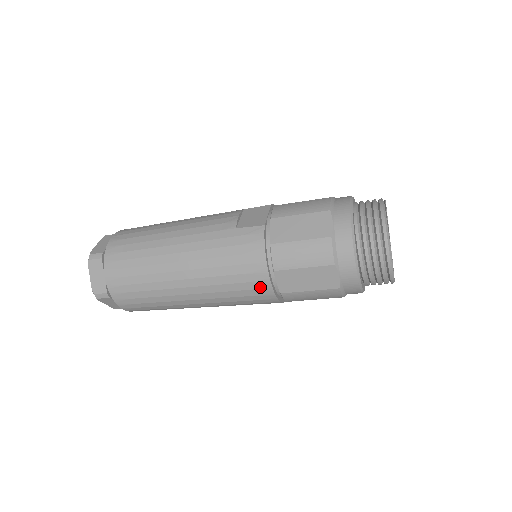
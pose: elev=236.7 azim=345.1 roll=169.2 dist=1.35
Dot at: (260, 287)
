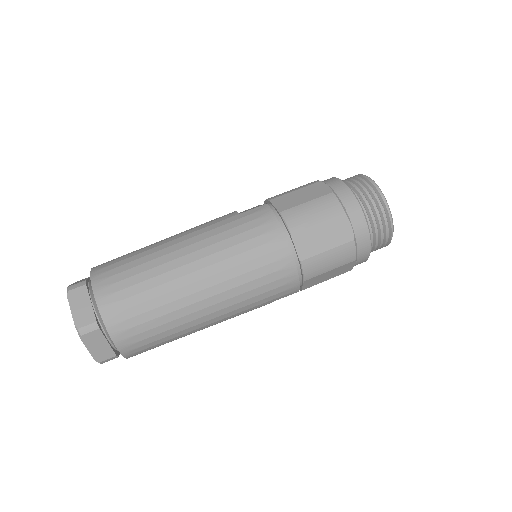
Dot at: (280, 257)
